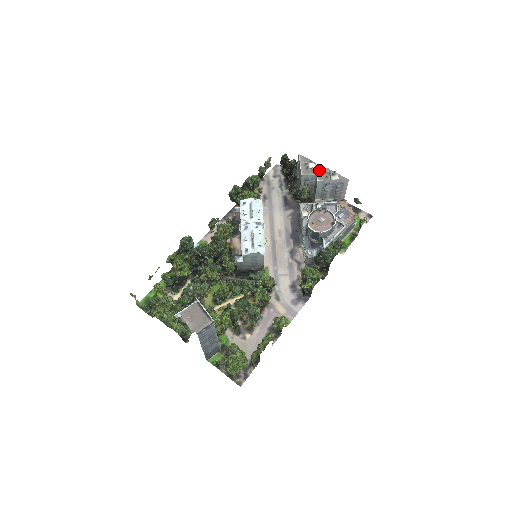
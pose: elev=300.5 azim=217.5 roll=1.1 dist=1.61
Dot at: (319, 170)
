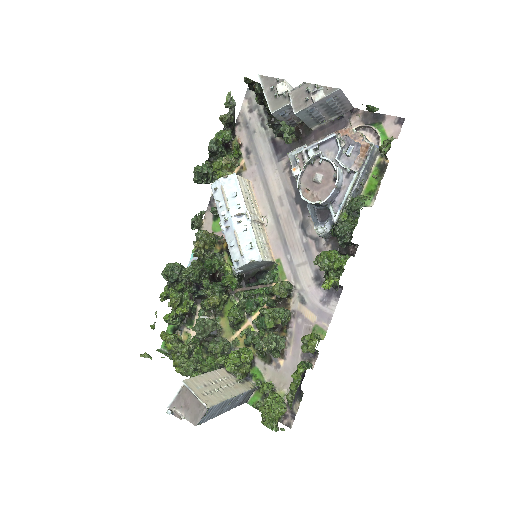
Dot at: (292, 92)
